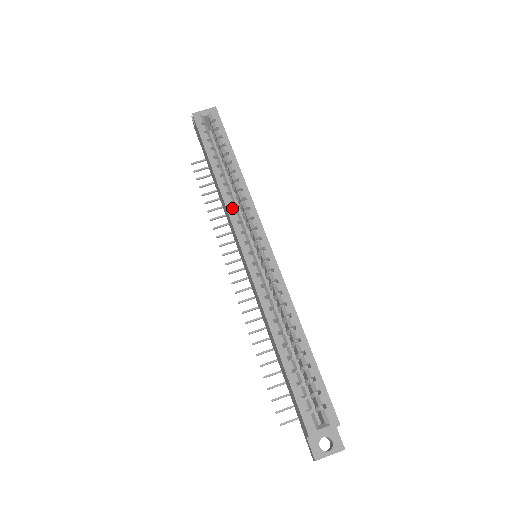
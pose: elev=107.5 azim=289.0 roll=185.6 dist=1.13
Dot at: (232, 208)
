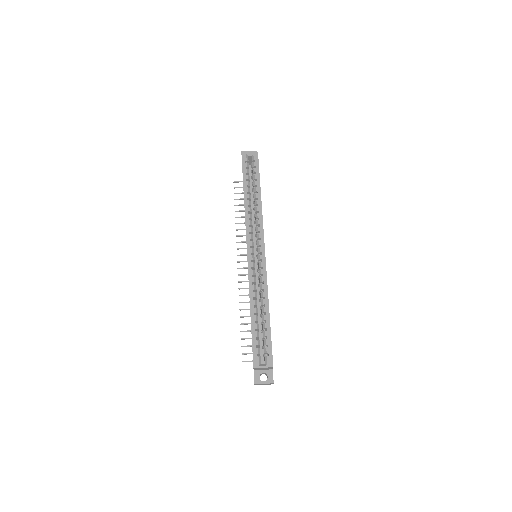
Dot at: (249, 223)
